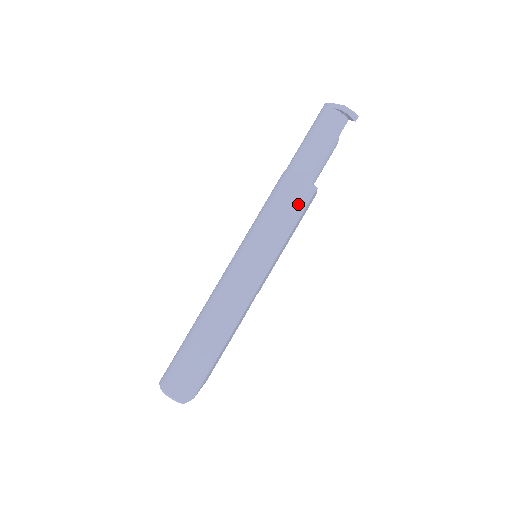
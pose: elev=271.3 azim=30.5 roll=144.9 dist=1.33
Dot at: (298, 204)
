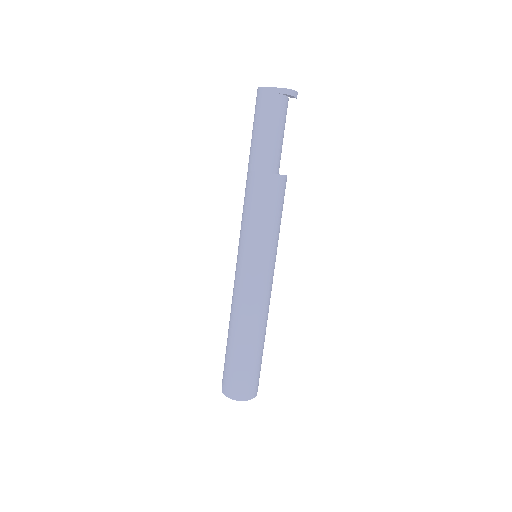
Dot at: (282, 199)
